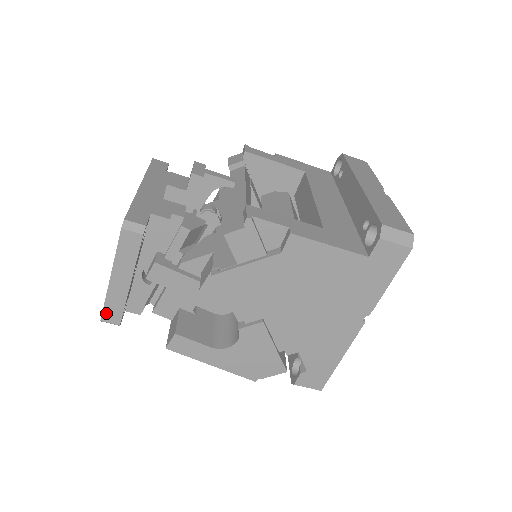
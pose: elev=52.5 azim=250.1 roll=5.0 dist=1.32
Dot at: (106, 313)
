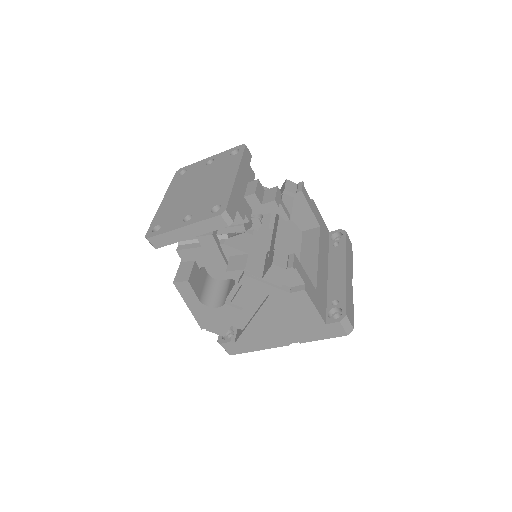
Dot at: (156, 238)
